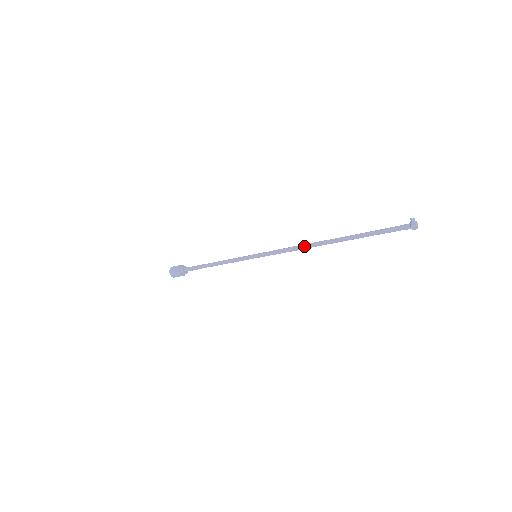
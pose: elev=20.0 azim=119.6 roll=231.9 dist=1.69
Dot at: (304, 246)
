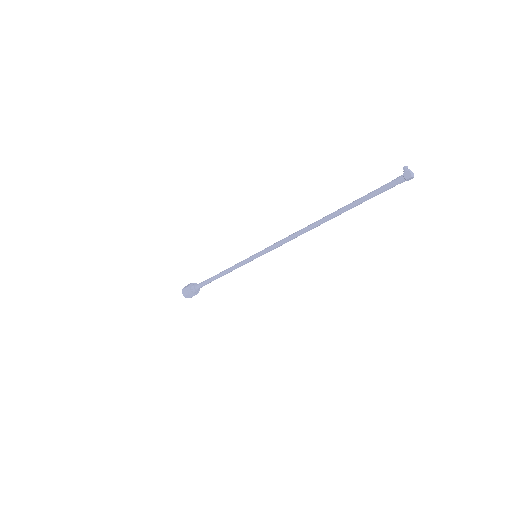
Dot at: (298, 231)
